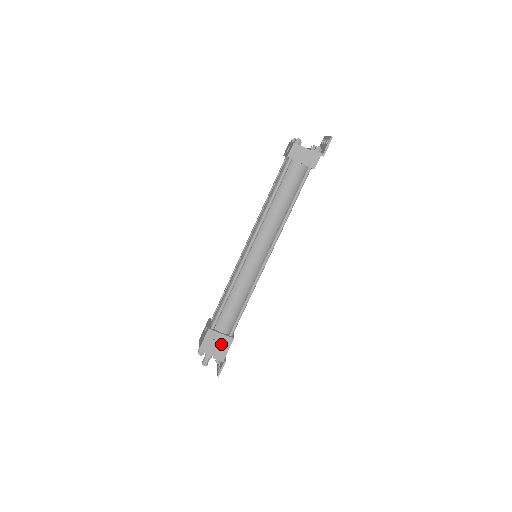
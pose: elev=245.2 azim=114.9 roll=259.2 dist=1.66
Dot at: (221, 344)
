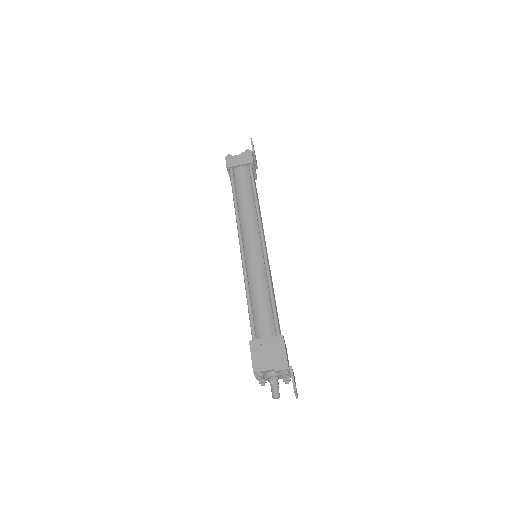
Dot at: (273, 349)
